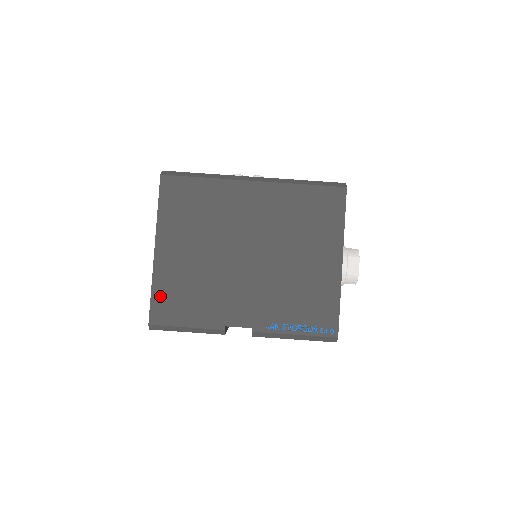
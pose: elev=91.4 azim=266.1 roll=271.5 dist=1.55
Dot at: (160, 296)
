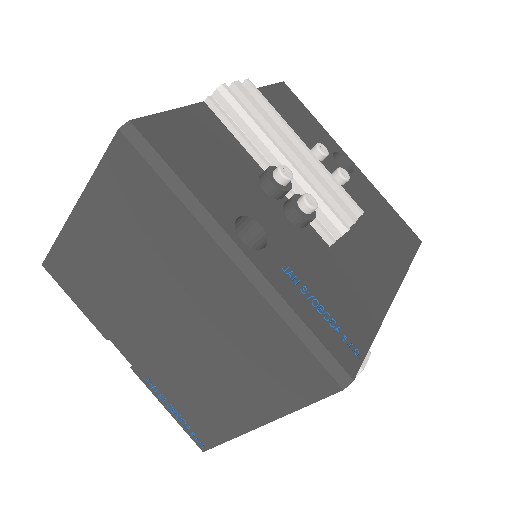
Dot at: (61, 255)
